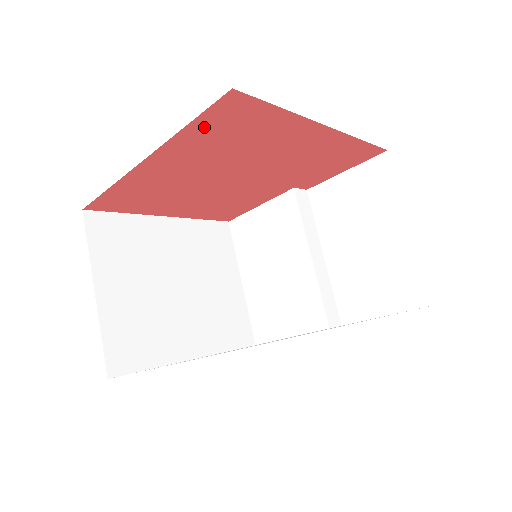
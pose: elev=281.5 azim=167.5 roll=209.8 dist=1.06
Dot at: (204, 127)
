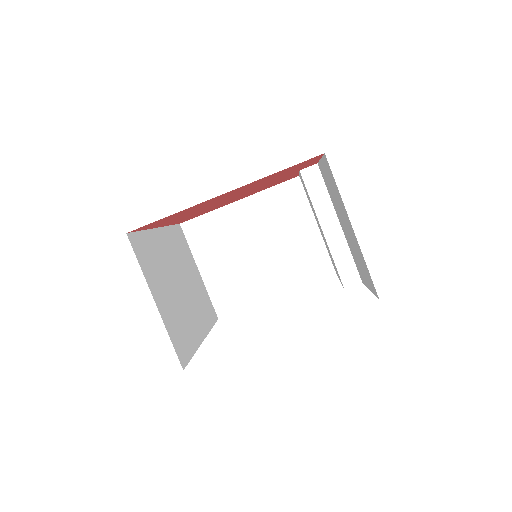
Dot at: (152, 226)
